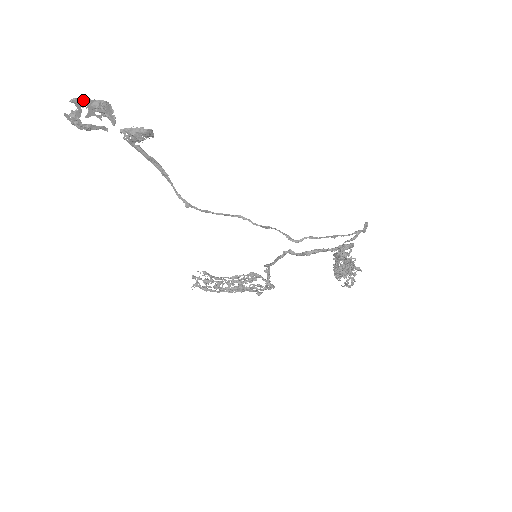
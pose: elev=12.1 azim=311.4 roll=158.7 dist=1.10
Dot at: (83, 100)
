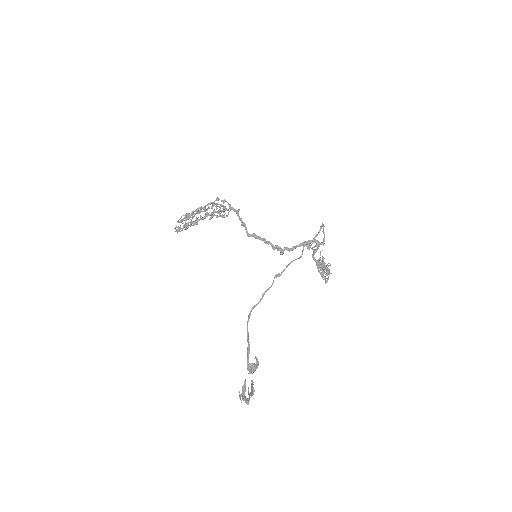
Dot at: occluded
